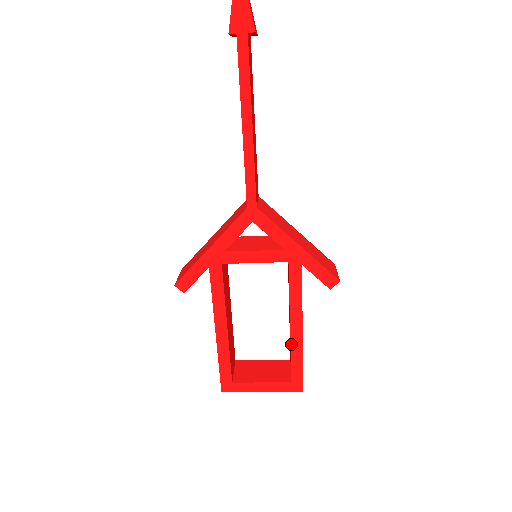
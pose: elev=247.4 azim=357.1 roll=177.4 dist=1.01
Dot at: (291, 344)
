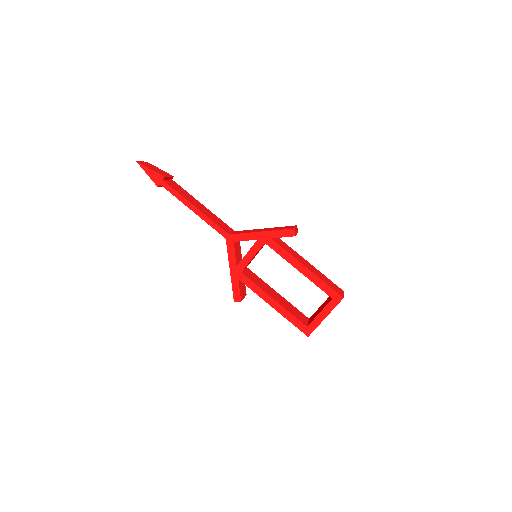
Dot at: (309, 279)
